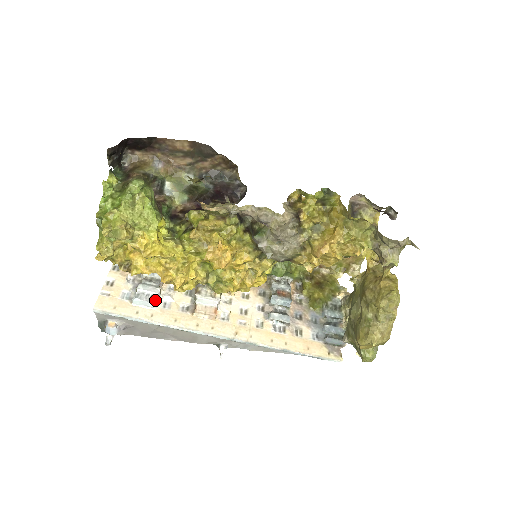
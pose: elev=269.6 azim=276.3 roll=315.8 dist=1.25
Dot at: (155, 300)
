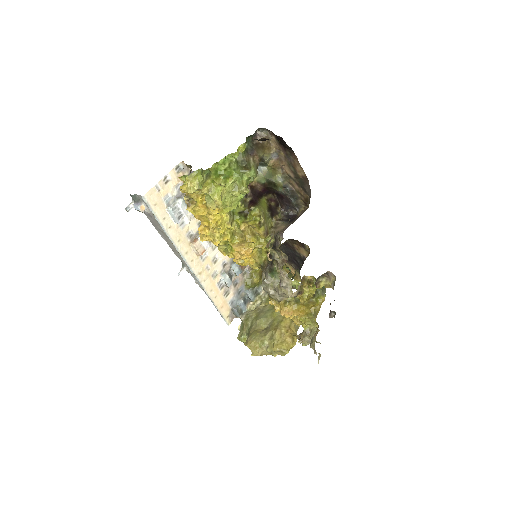
Dot at: occluded
